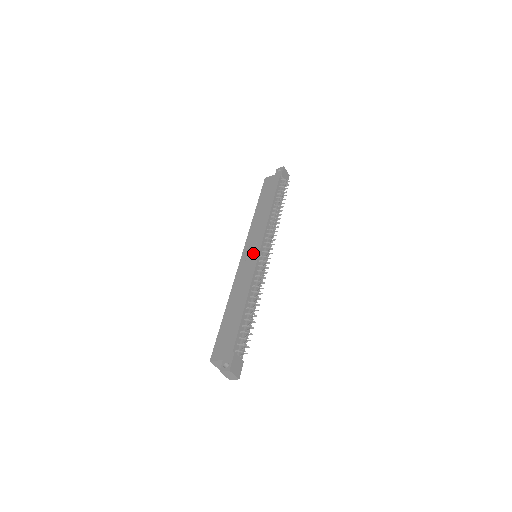
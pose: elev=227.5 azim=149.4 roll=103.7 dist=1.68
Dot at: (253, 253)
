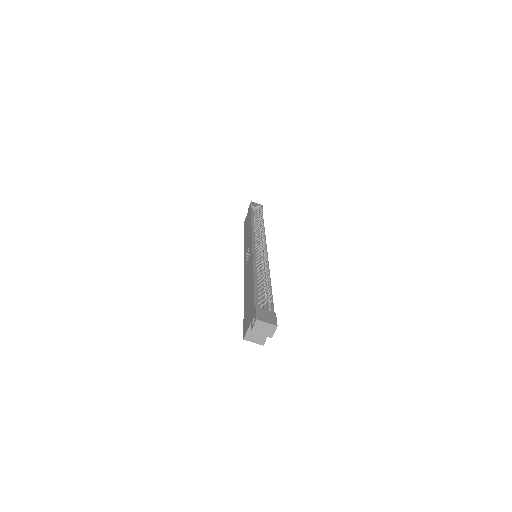
Dot at: (249, 253)
